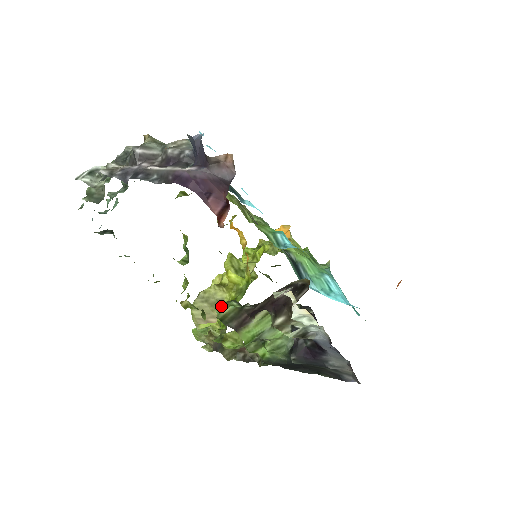
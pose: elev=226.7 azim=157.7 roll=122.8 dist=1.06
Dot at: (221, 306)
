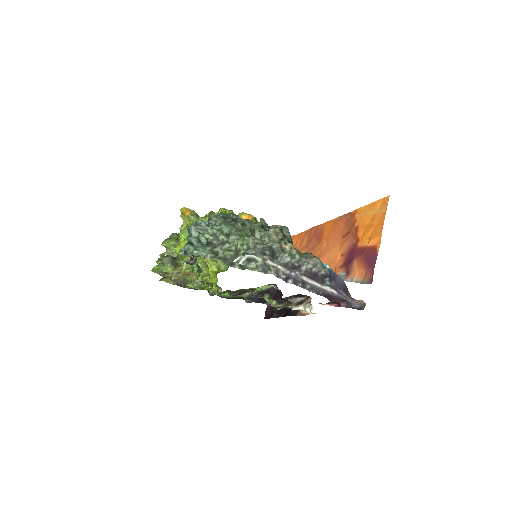
Dot at: occluded
